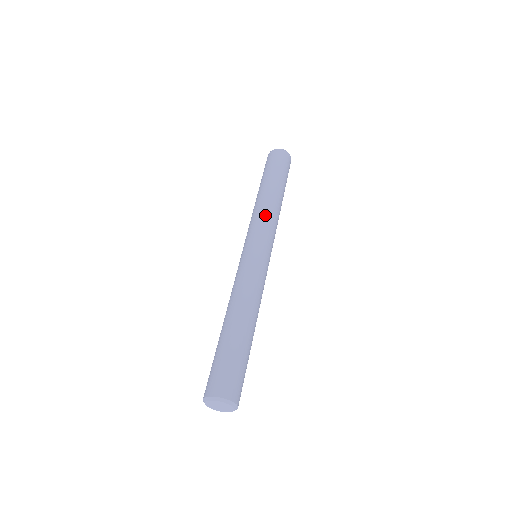
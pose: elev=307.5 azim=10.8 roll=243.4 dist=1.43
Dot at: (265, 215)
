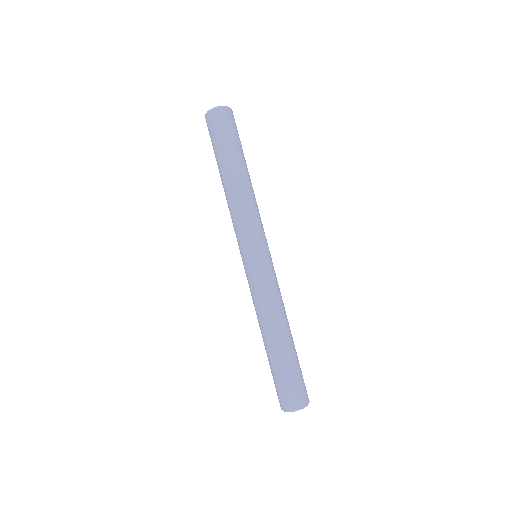
Dot at: (242, 213)
